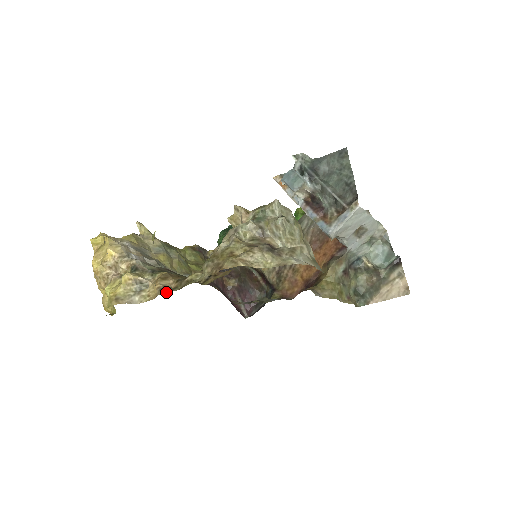
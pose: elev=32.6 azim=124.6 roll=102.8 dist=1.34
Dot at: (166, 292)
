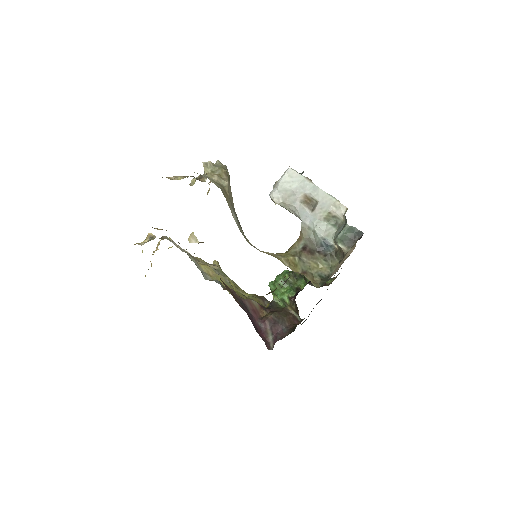
Dot at: occluded
